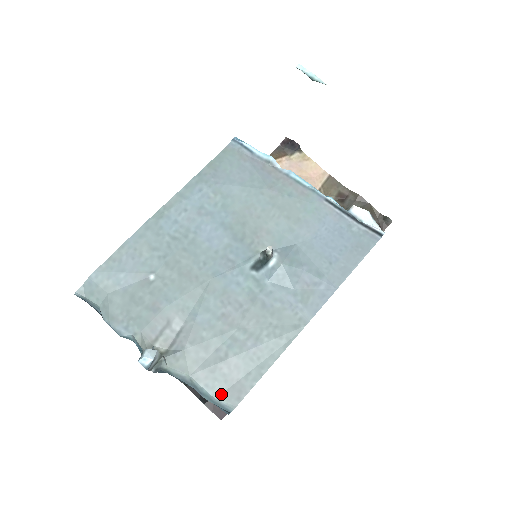
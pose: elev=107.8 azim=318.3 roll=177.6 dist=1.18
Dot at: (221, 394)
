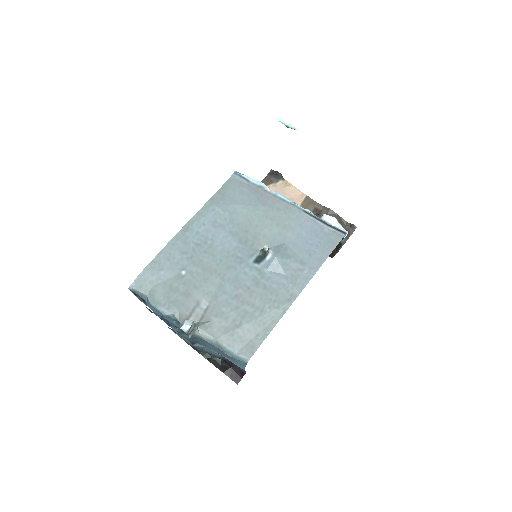
Dot at: (239, 350)
